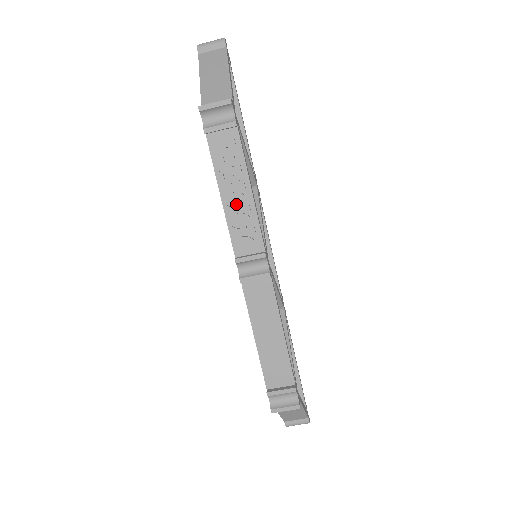
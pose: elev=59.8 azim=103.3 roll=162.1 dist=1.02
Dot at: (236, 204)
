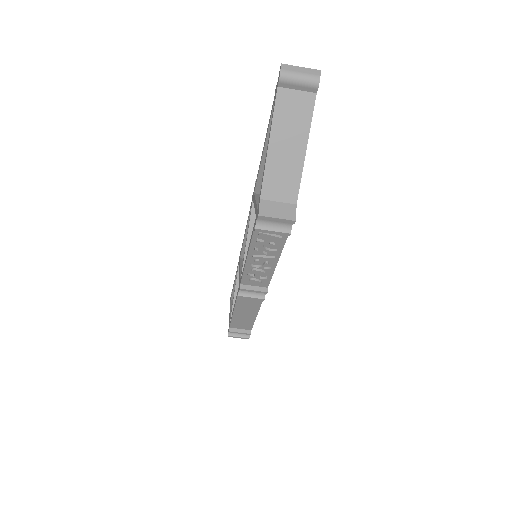
Dot at: (259, 264)
